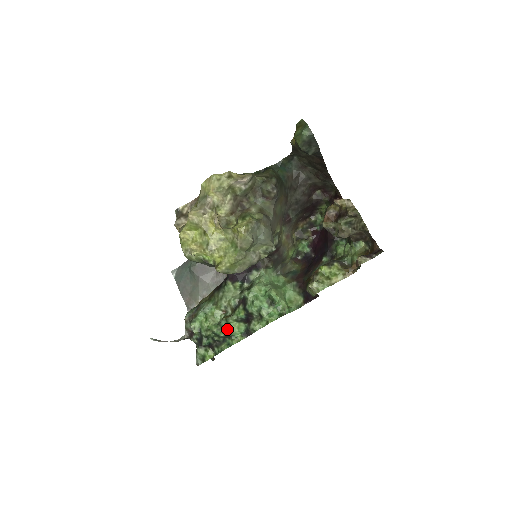
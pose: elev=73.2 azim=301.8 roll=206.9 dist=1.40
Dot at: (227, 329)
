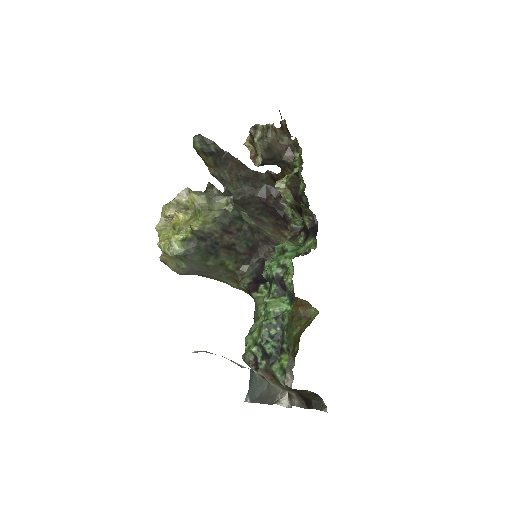
Dot at: (271, 309)
